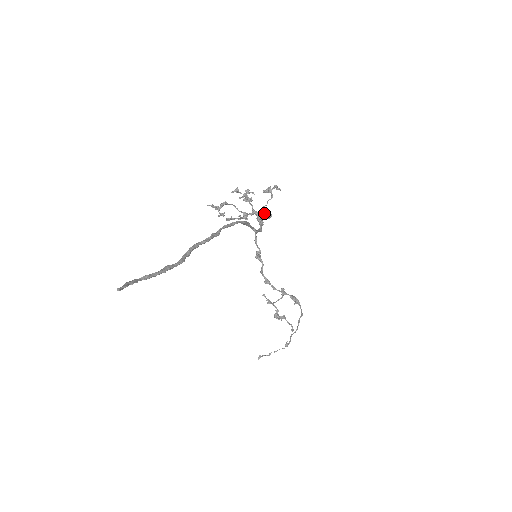
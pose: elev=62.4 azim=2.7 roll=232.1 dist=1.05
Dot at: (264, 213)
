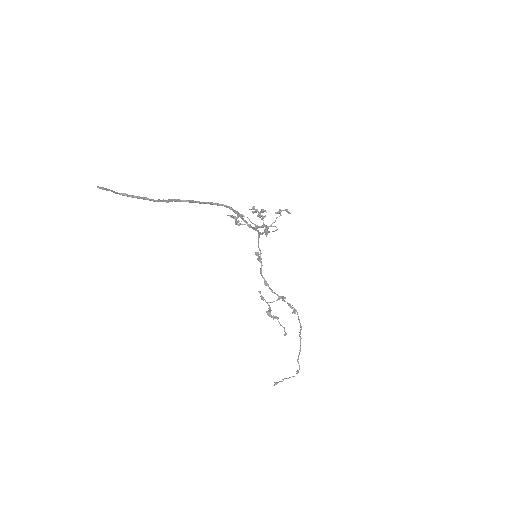
Dot at: (270, 226)
